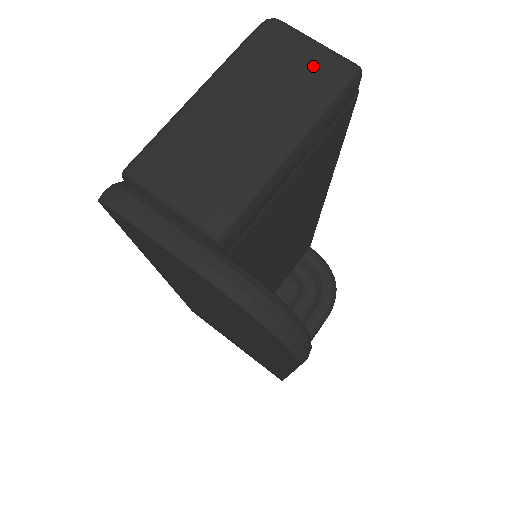
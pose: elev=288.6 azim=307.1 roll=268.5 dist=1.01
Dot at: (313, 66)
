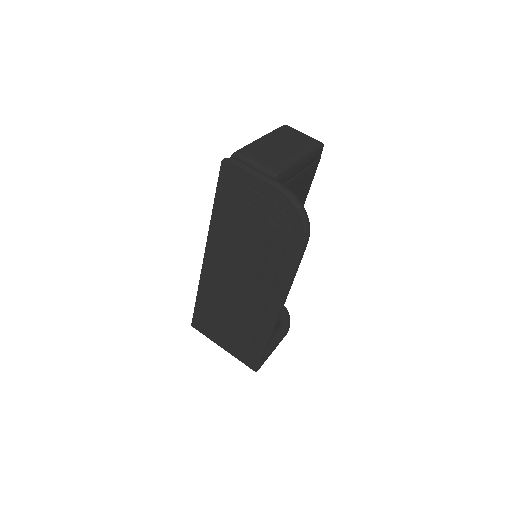
Dot at: (306, 139)
